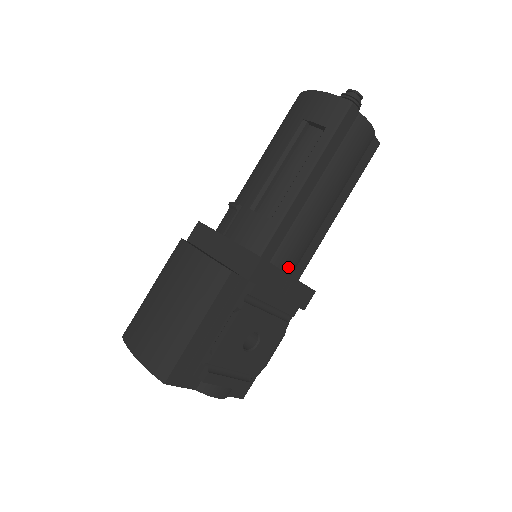
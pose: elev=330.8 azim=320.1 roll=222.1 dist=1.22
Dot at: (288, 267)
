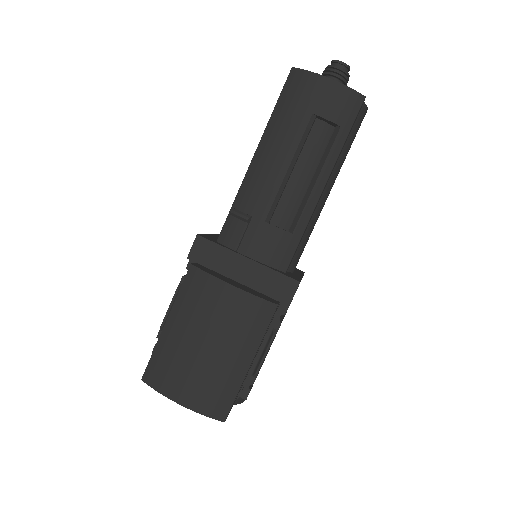
Dot at: occluded
